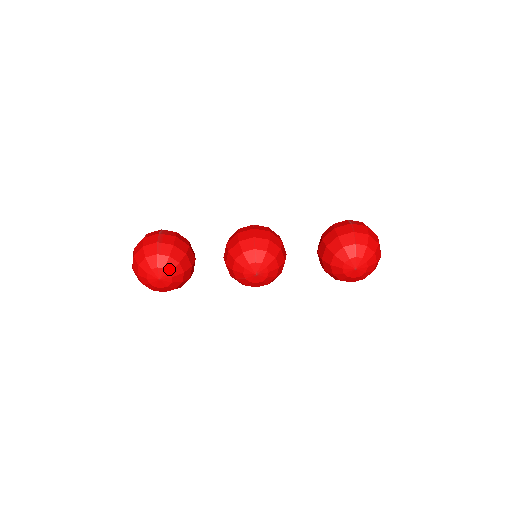
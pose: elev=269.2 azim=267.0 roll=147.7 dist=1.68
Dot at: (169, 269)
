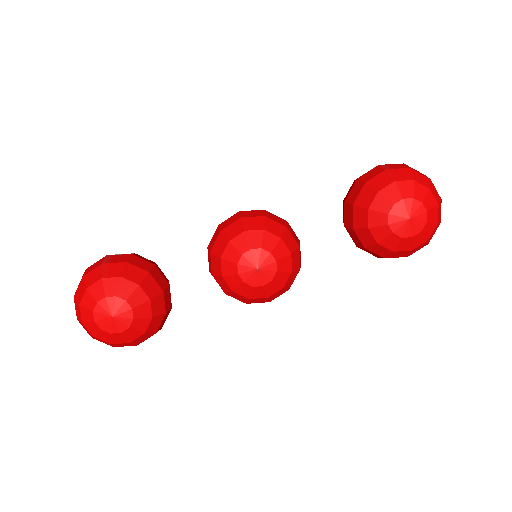
Dot at: (124, 296)
